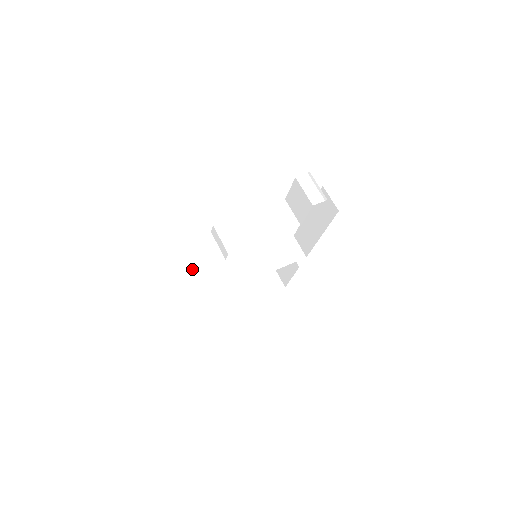
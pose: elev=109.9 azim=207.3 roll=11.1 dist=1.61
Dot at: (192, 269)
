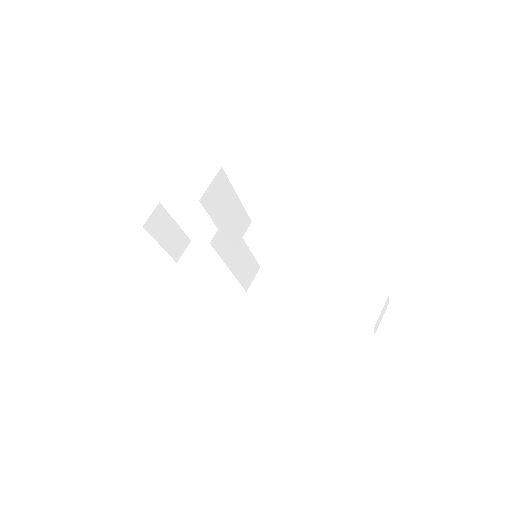
Dot at: (236, 197)
